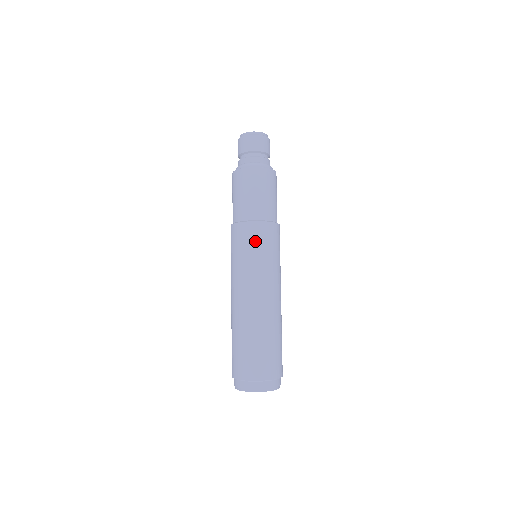
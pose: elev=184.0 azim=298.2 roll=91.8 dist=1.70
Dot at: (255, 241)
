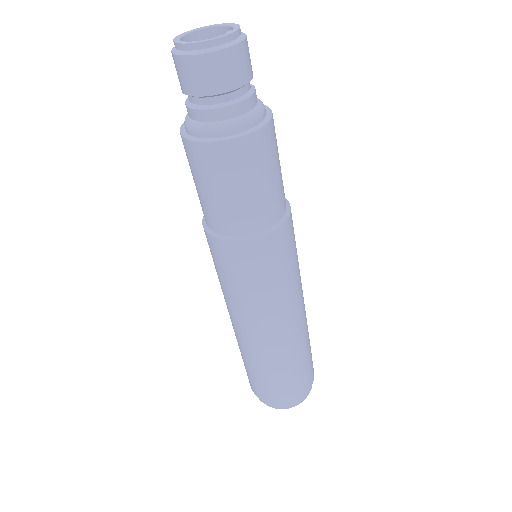
Dot at: (271, 263)
